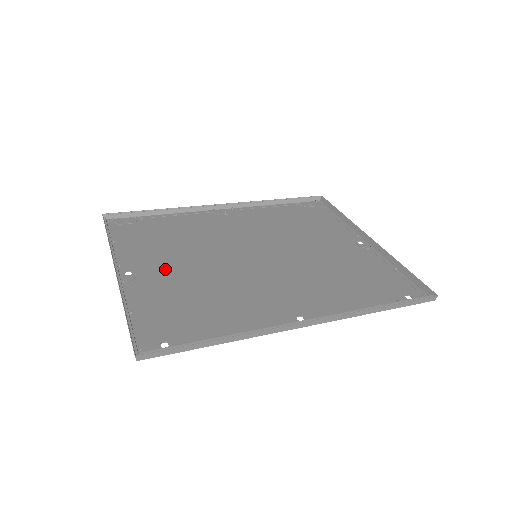
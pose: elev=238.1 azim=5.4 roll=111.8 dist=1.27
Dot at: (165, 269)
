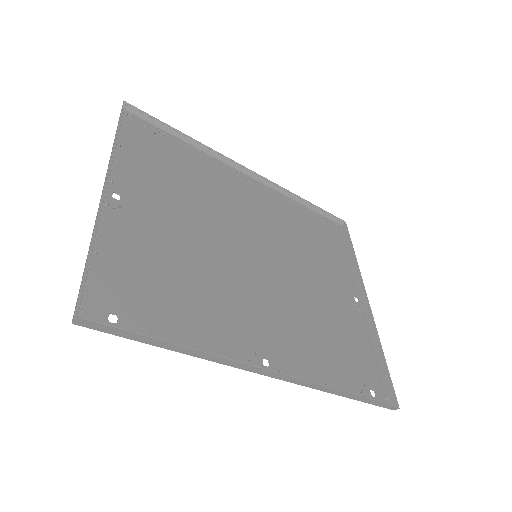
Dot at: (158, 215)
